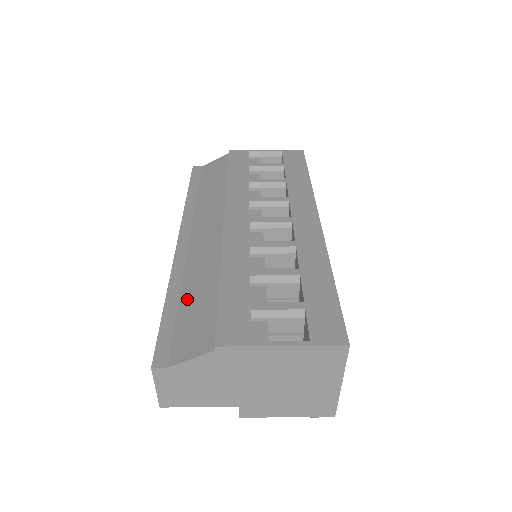
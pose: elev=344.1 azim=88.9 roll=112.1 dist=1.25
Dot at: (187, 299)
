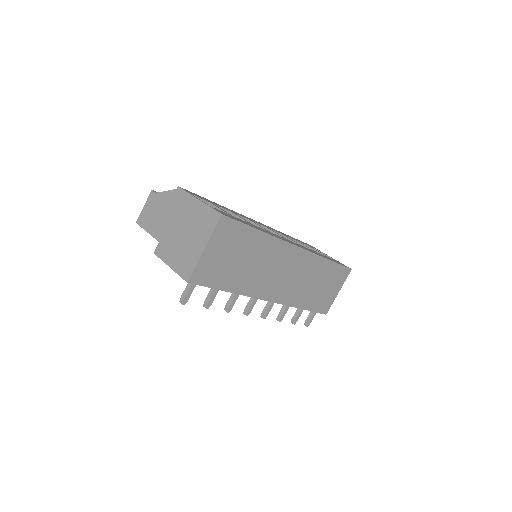
Dot at: occluded
